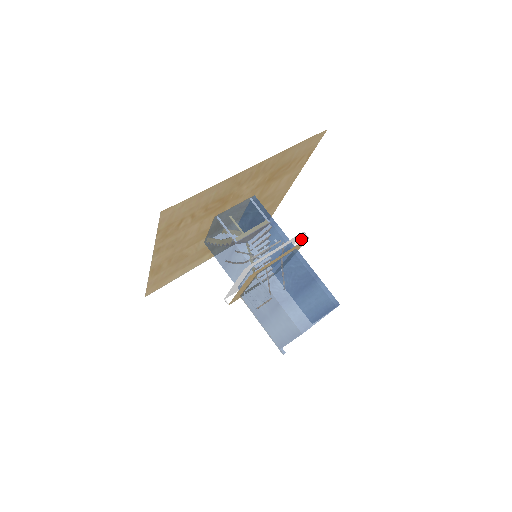
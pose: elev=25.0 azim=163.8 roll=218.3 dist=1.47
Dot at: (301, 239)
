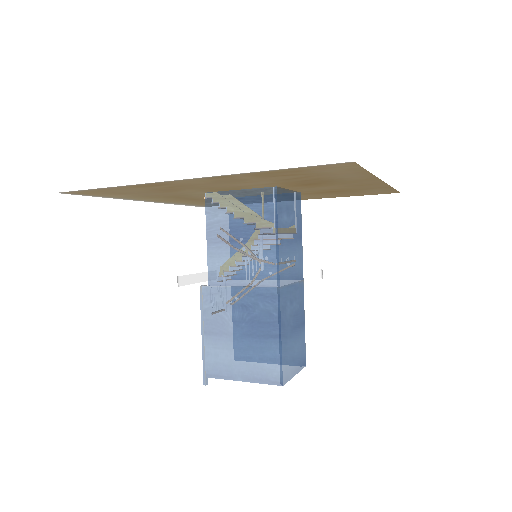
Dot at: (305, 271)
